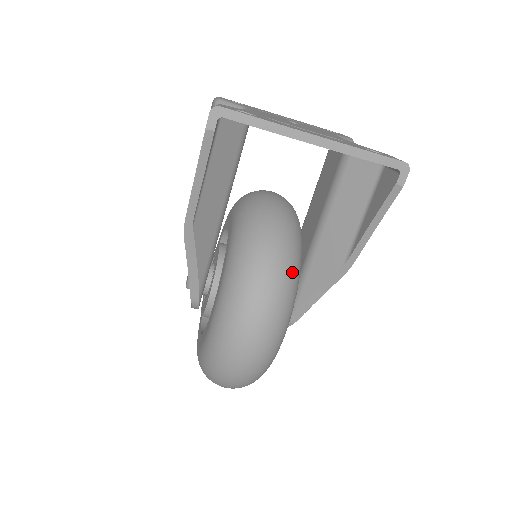
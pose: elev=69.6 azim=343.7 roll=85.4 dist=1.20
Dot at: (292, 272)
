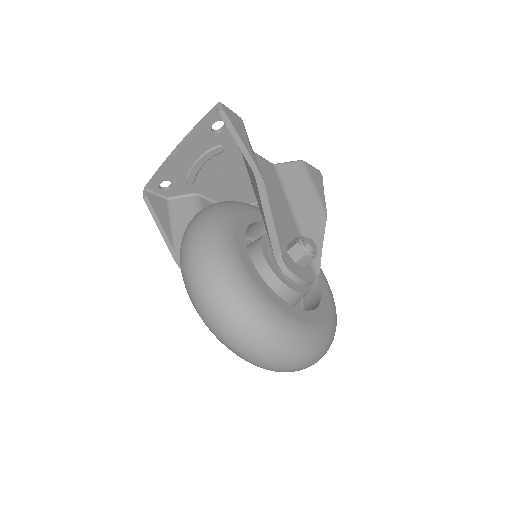
Dot at: (213, 208)
